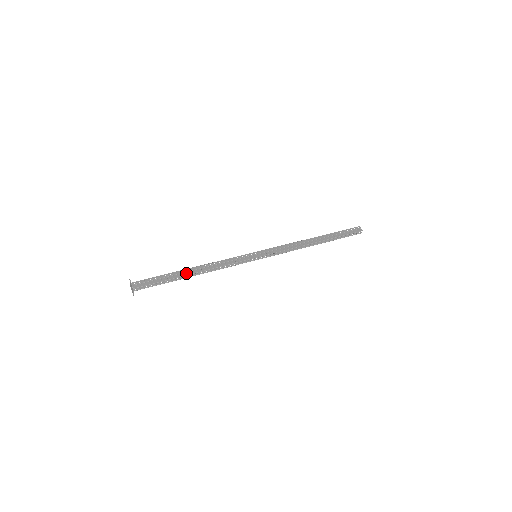
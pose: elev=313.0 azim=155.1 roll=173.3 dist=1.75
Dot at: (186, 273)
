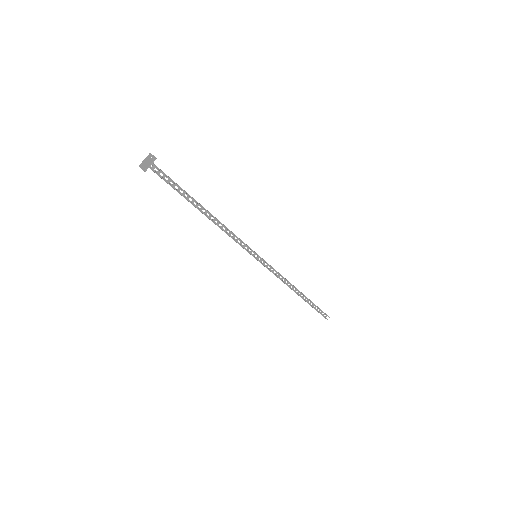
Dot at: (201, 205)
